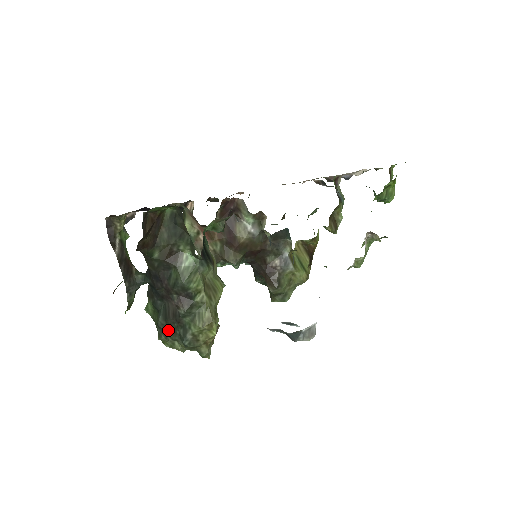
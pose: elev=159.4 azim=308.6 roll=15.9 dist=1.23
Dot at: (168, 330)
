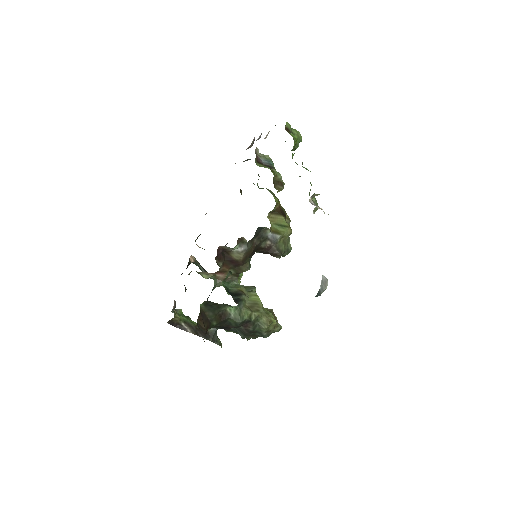
Dot at: (250, 337)
